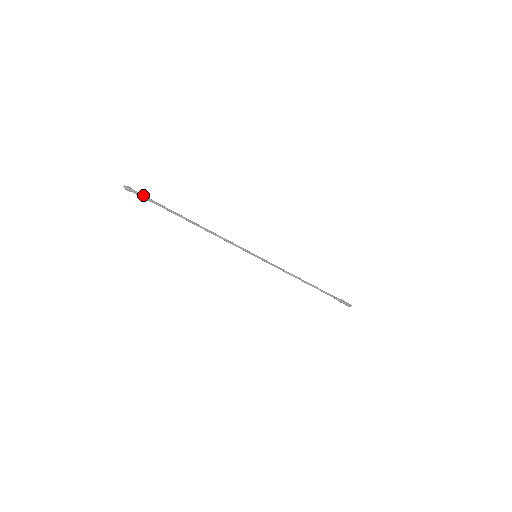
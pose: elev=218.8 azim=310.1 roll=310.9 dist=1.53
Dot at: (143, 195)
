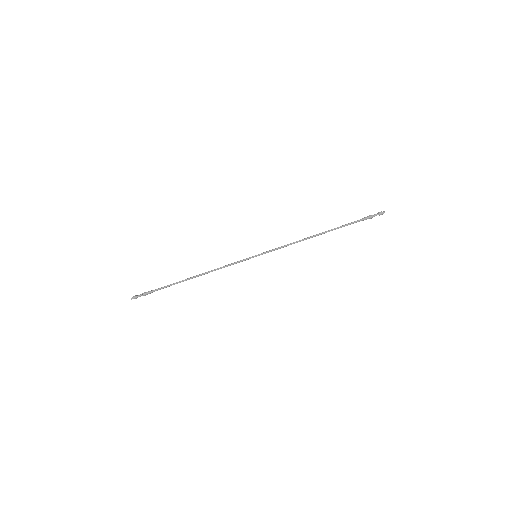
Dot at: (145, 293)
